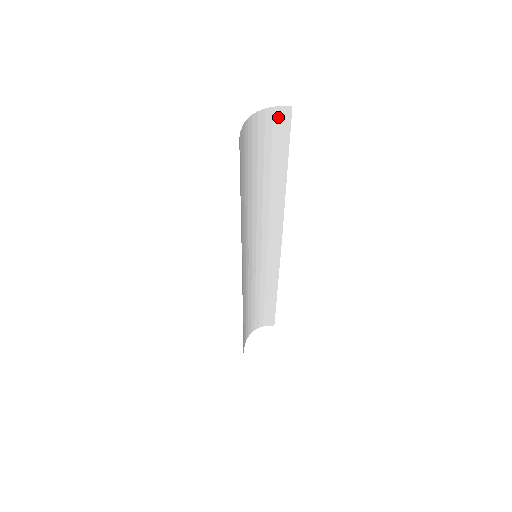
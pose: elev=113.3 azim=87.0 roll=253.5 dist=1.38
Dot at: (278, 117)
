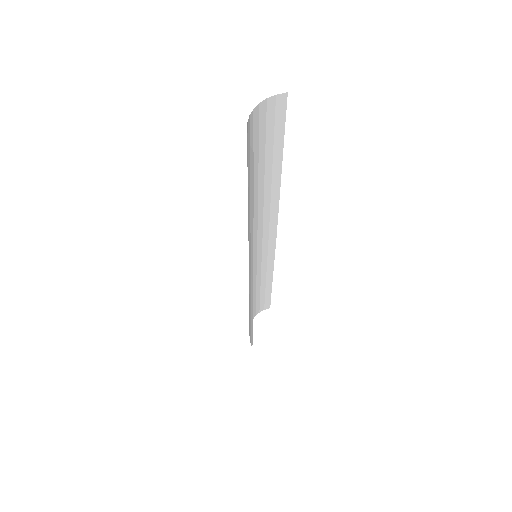
Dot at: (272, 108)
